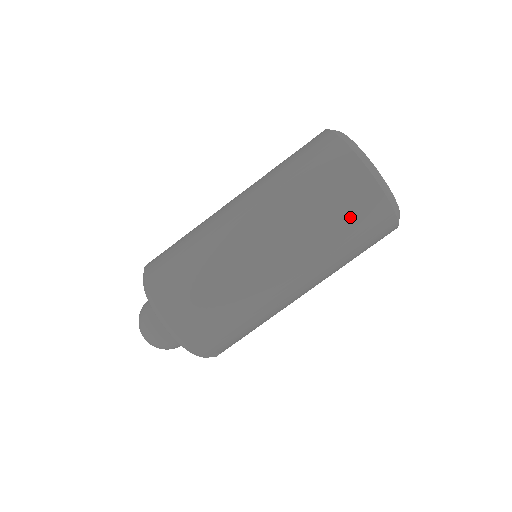
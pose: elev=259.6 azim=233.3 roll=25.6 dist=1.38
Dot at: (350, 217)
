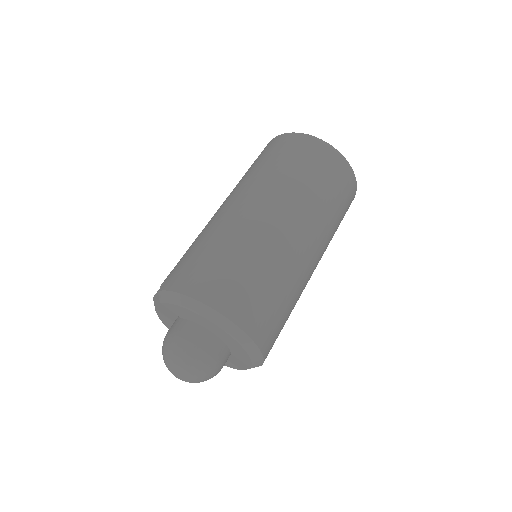
Dot at: (343, 198)
